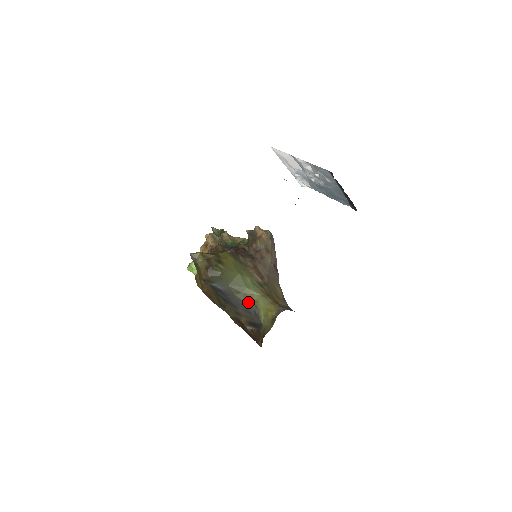
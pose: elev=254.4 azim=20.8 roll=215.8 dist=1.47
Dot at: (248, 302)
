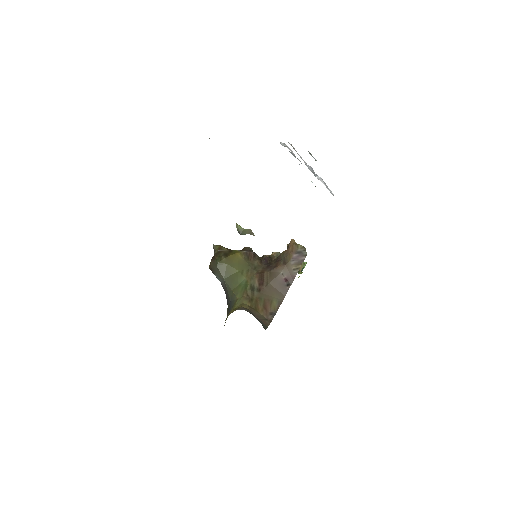
Dot at: (232, 301)
